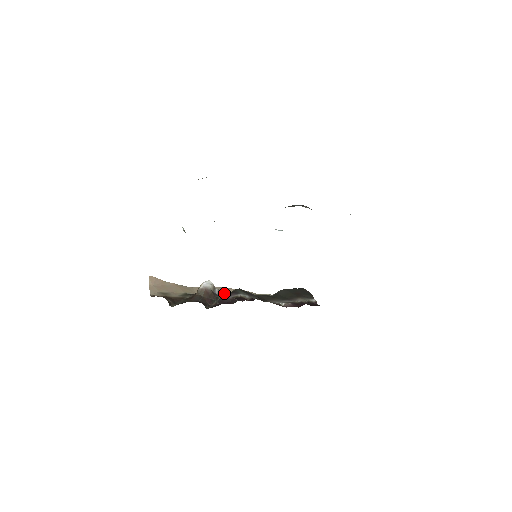
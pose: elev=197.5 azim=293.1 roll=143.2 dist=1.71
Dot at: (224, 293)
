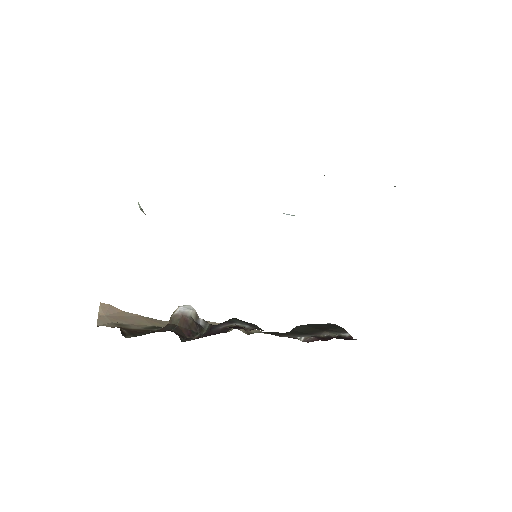
Dot at: occluded
